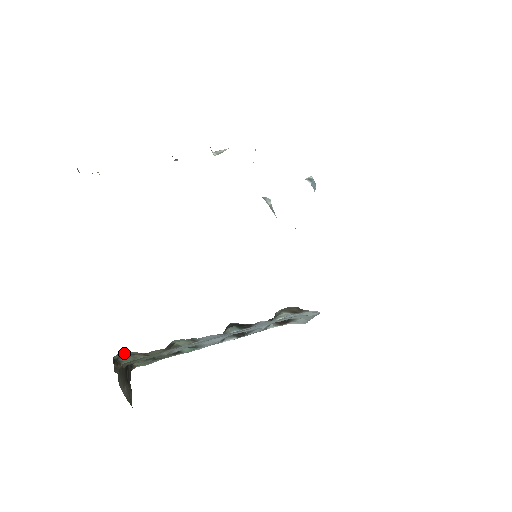
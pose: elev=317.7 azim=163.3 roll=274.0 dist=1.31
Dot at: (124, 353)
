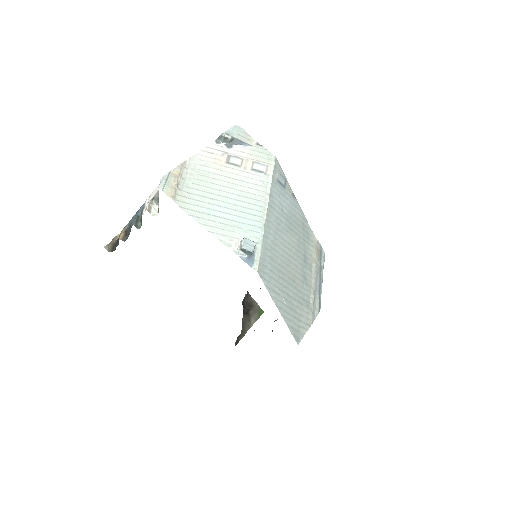
Dot at: occluded
